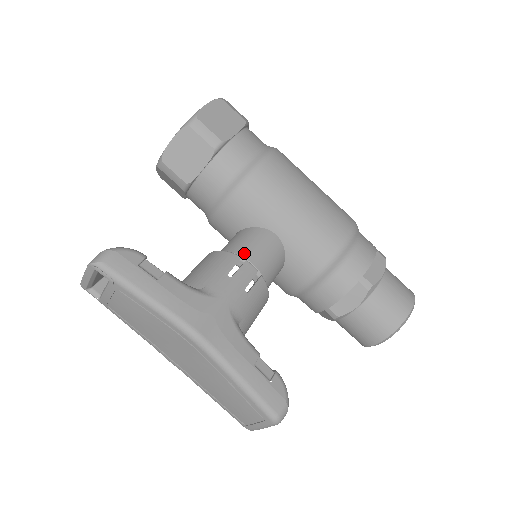
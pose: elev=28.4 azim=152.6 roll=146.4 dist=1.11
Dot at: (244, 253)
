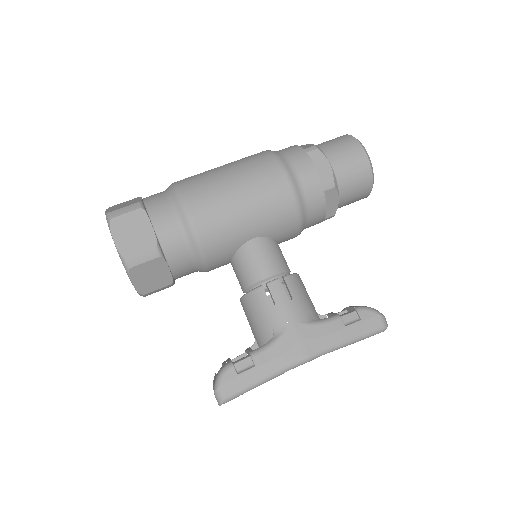
Dot at: (257, 278)
